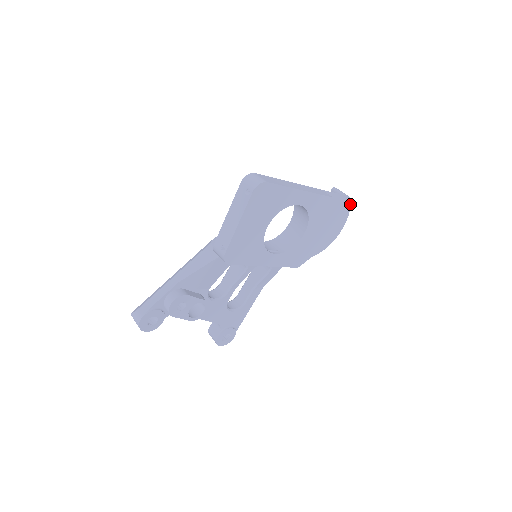
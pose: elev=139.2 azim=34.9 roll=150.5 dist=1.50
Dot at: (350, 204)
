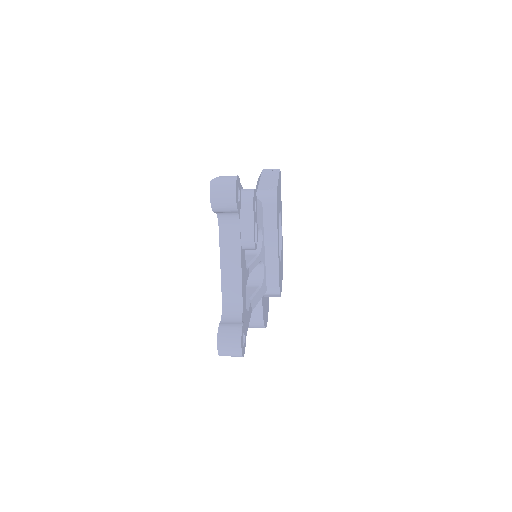
Dot at: occluded
